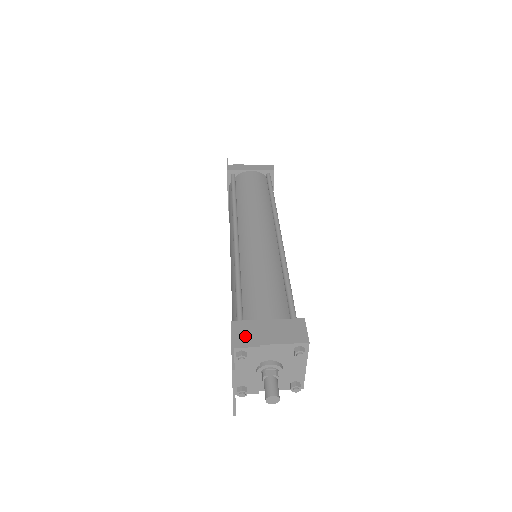
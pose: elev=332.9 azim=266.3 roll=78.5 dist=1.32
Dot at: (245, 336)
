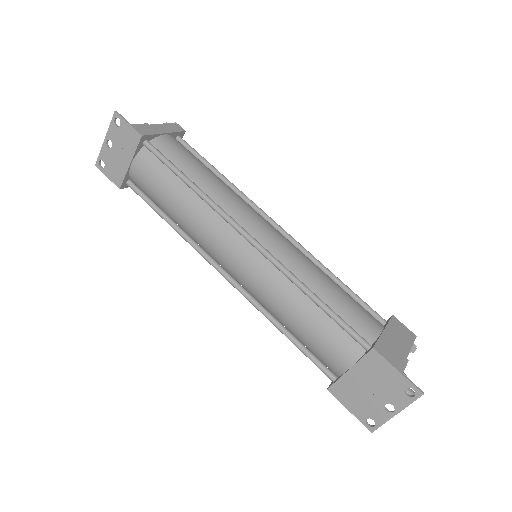
Dot at: (394, 356)
